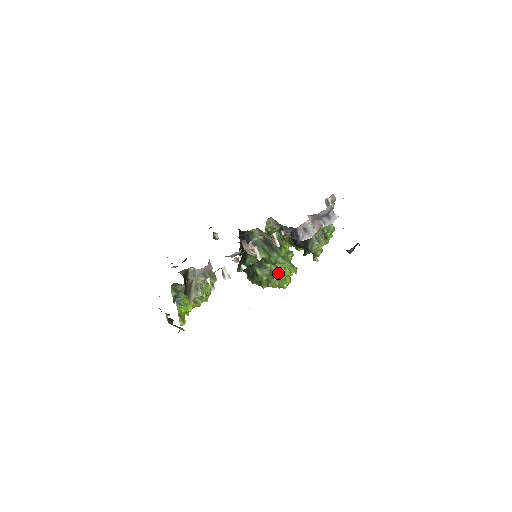
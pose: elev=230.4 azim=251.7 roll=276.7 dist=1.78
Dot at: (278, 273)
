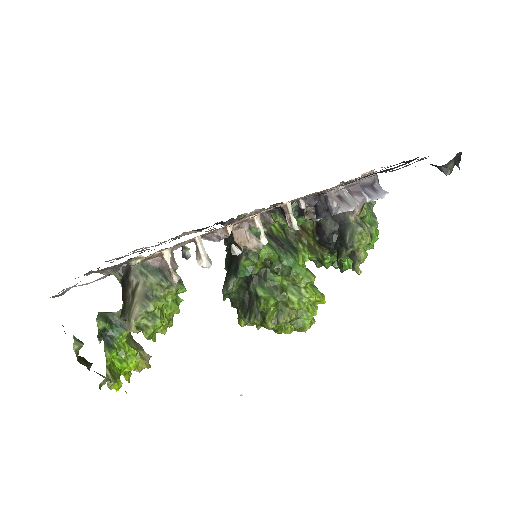
Dot at: (294, 295)
